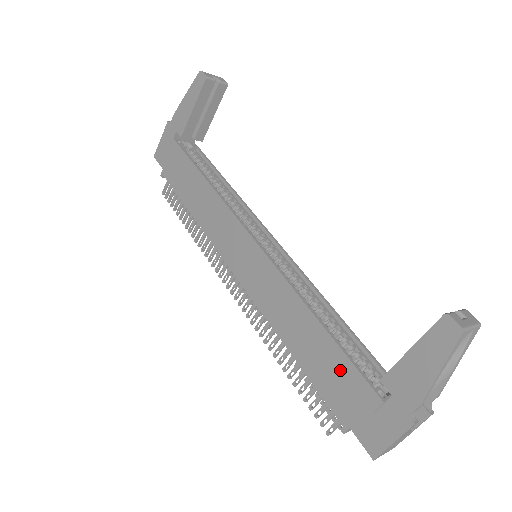
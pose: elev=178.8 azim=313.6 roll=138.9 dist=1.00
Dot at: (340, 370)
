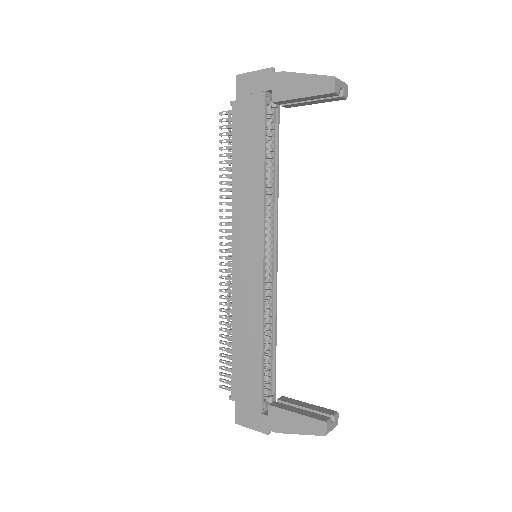
Dot at: (253, 378)
